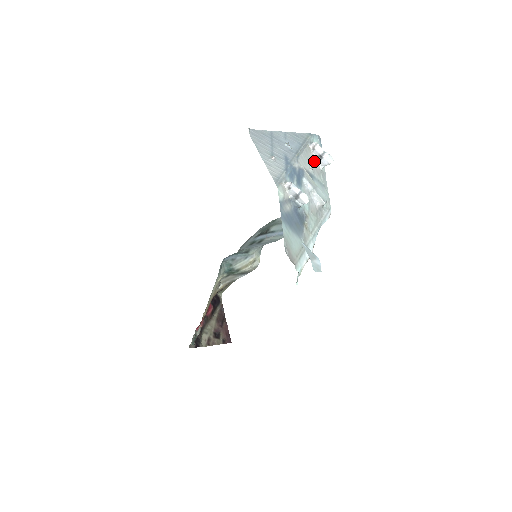
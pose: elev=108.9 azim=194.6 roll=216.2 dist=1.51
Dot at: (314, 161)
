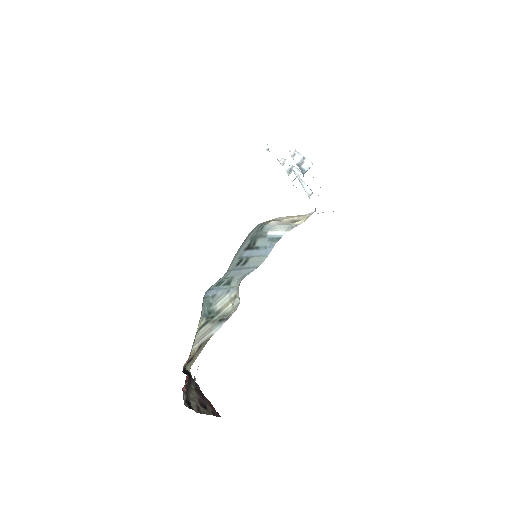
Dot at: (287, 172)
